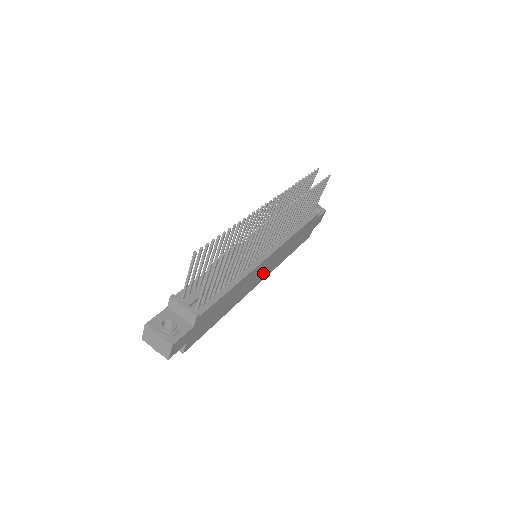
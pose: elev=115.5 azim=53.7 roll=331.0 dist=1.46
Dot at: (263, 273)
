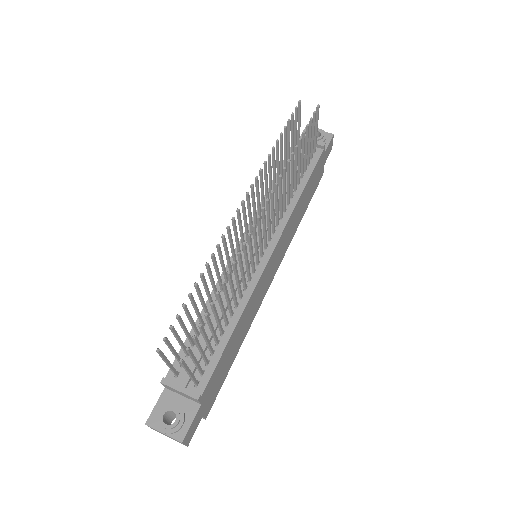
Dot at: (273, 269)
